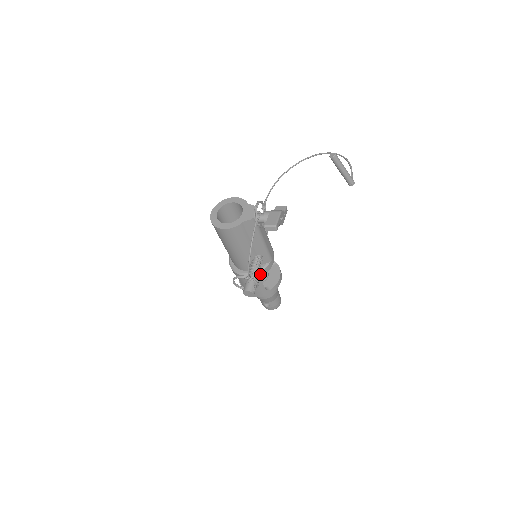
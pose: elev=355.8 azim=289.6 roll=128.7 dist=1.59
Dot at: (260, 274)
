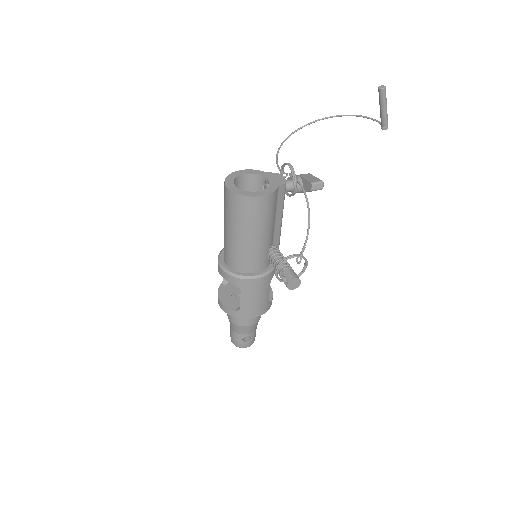
Dot at: (272, 274)
